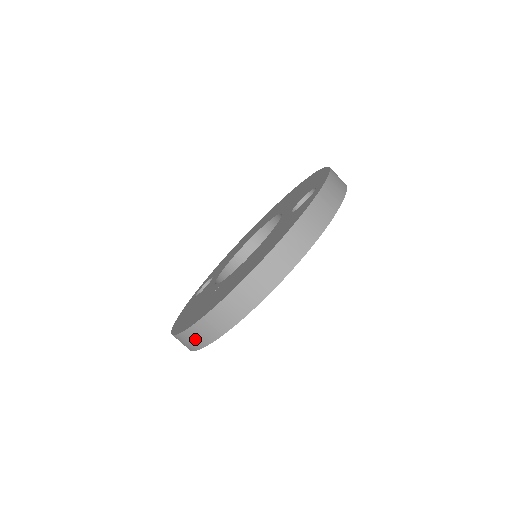
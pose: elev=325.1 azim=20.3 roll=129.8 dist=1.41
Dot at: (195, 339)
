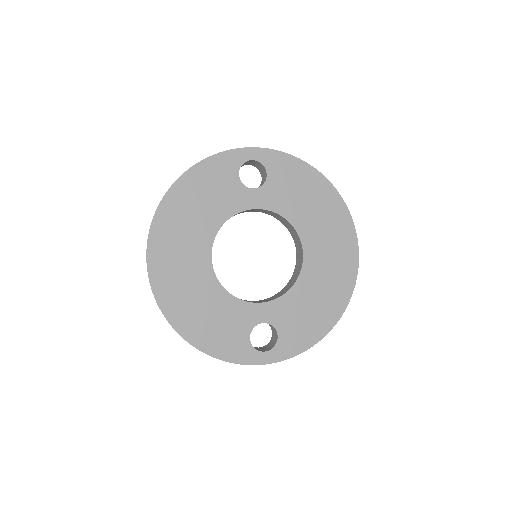
Dot at: occluded
